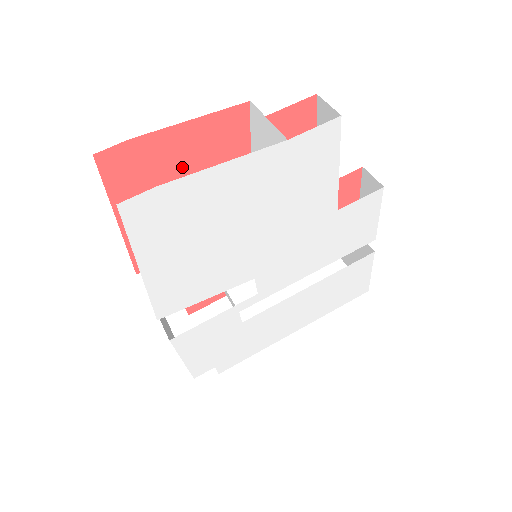
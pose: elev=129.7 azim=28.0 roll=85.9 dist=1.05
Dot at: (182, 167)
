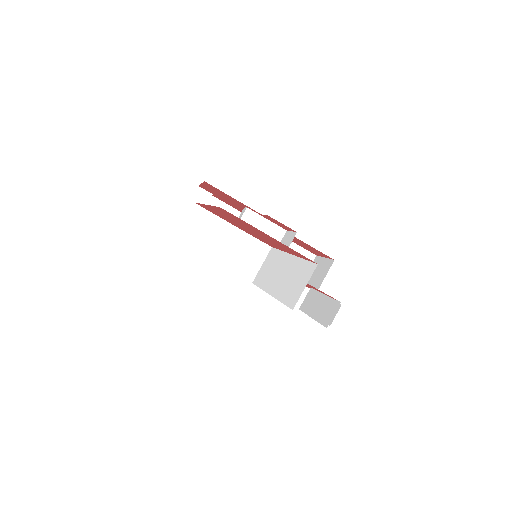
Dot at: (259, 233)
